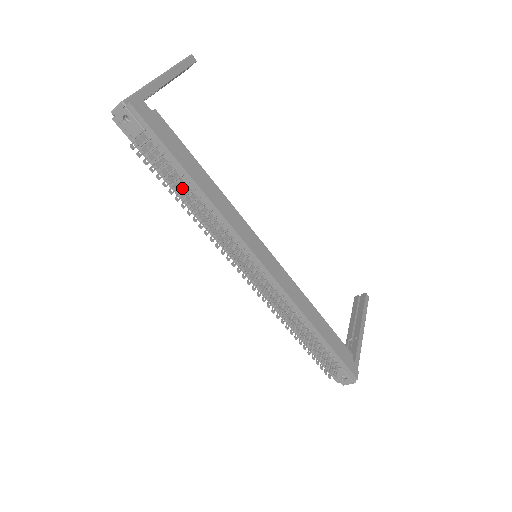
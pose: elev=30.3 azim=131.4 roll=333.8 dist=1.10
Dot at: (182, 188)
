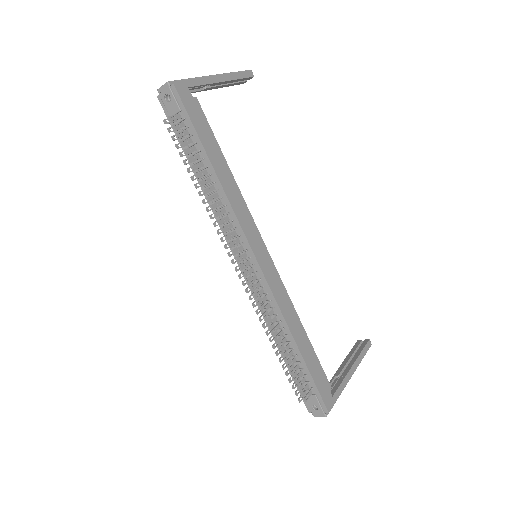
Dot at: occluded
